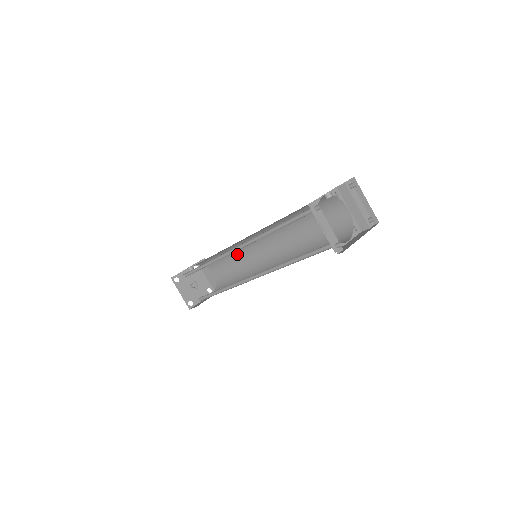
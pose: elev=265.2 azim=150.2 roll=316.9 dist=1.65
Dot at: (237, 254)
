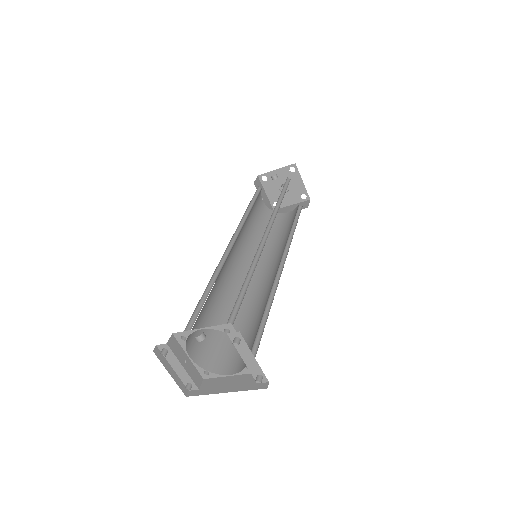
Dot at: occluded
